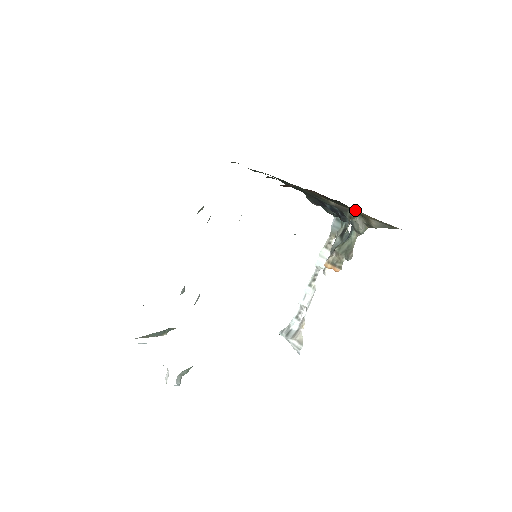
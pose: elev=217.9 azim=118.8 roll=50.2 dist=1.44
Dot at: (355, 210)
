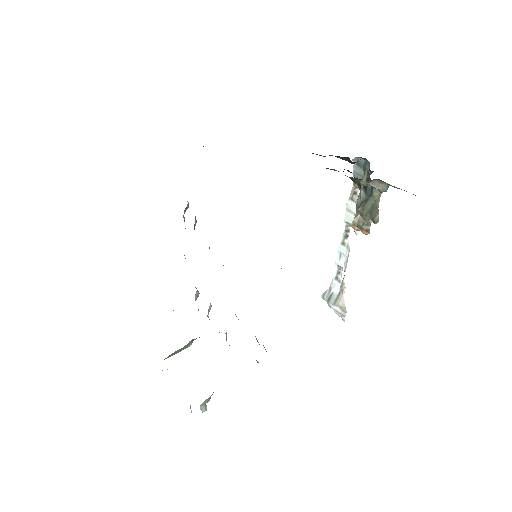
Dot at: occluded
